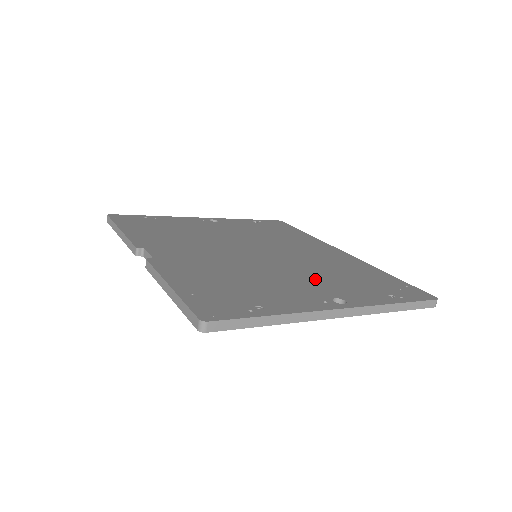
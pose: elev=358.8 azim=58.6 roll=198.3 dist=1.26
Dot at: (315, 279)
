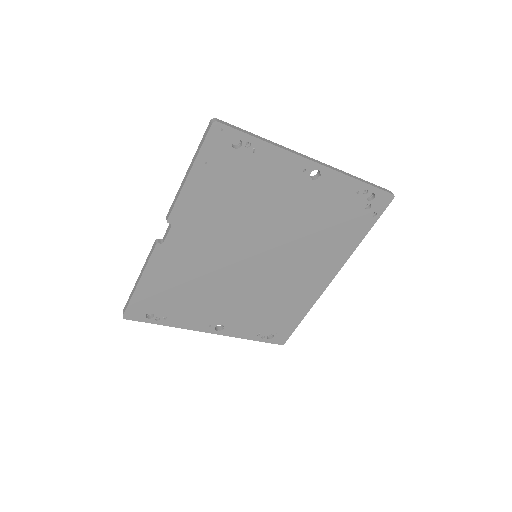
Dot at: occluded
